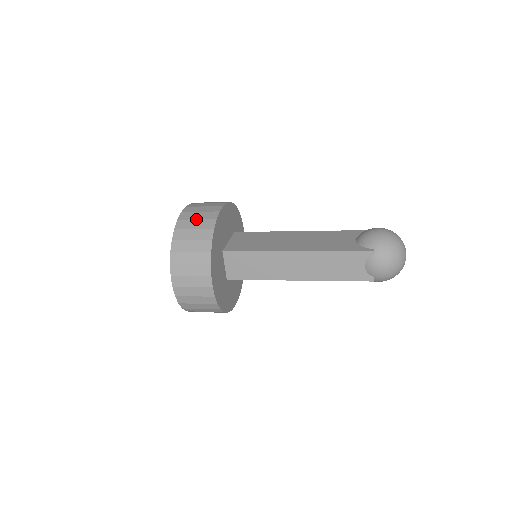
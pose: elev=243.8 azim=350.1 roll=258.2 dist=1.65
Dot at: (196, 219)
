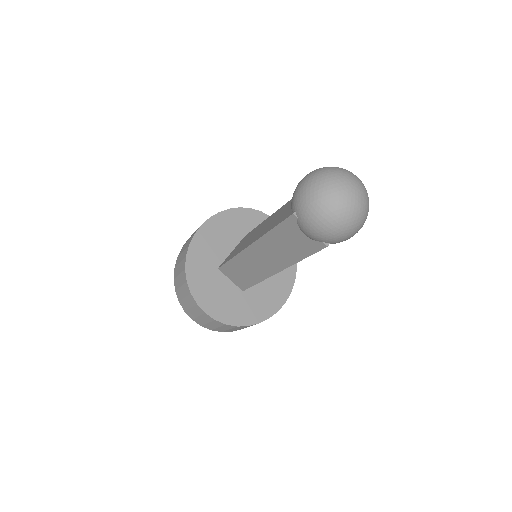
Dot at: (182, 251)
